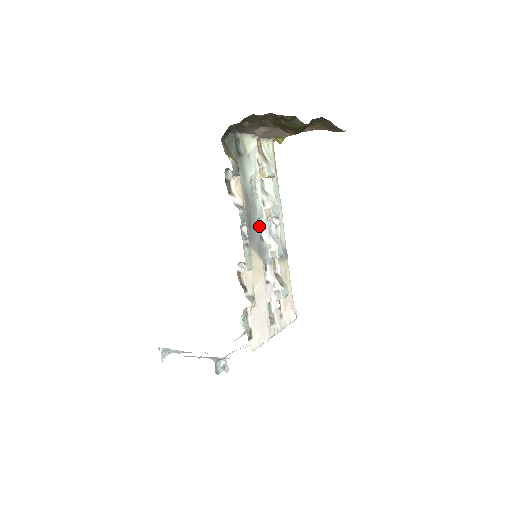
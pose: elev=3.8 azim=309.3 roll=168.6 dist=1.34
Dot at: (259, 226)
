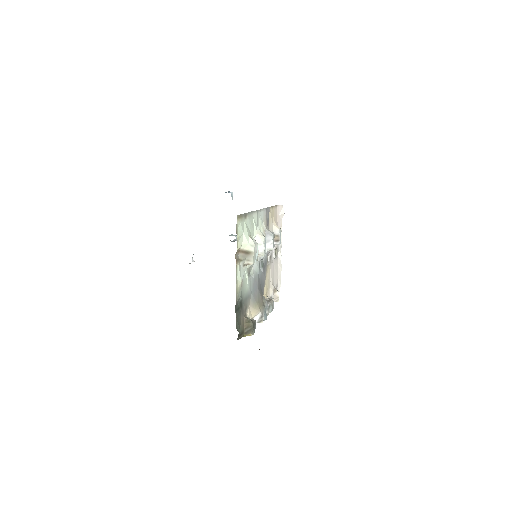
Dot at: occluded
